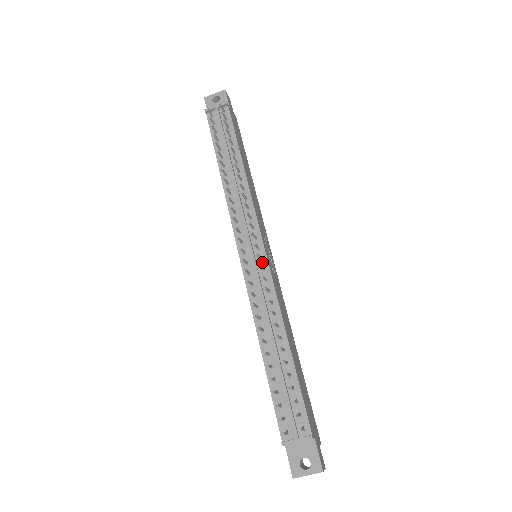
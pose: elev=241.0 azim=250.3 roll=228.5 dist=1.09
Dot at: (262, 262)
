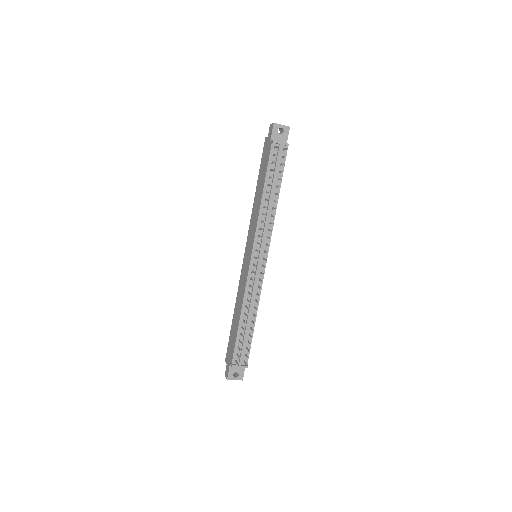
Dot at: (262, 268)
